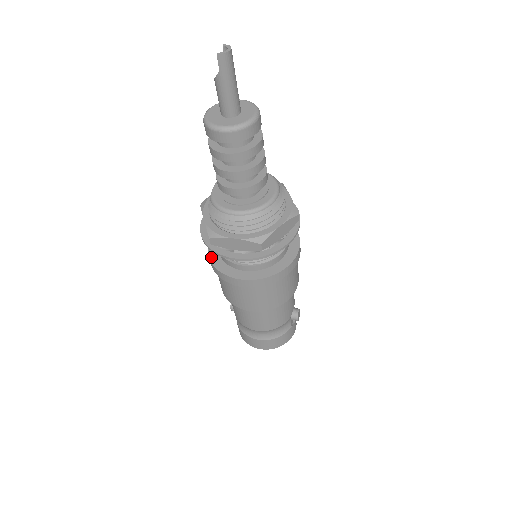
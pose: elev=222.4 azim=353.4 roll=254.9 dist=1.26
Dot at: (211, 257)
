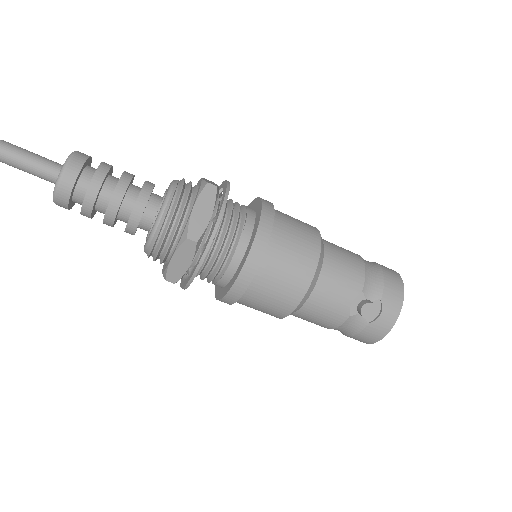
Dot at: occluded
